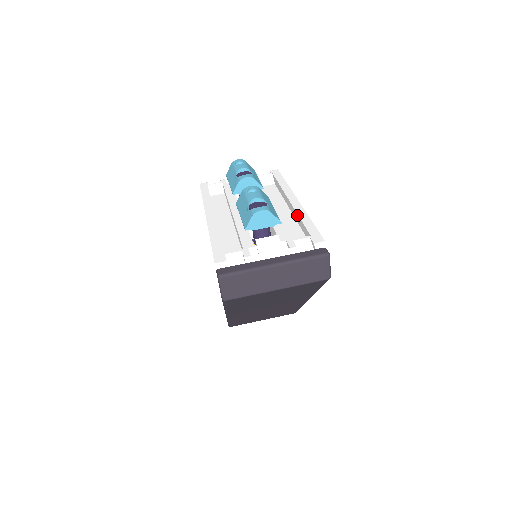
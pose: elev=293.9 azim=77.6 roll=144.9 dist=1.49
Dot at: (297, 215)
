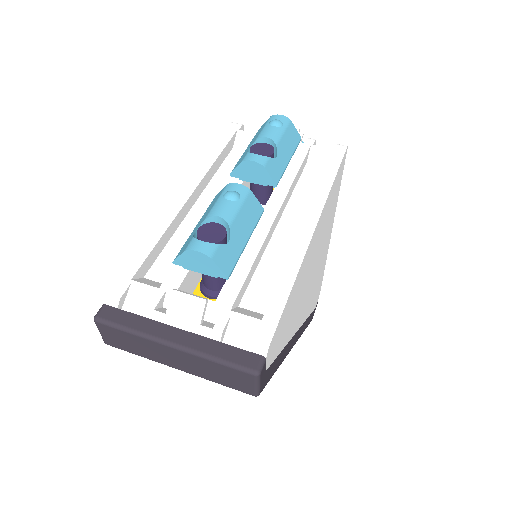
Dot at: (287, 260)
